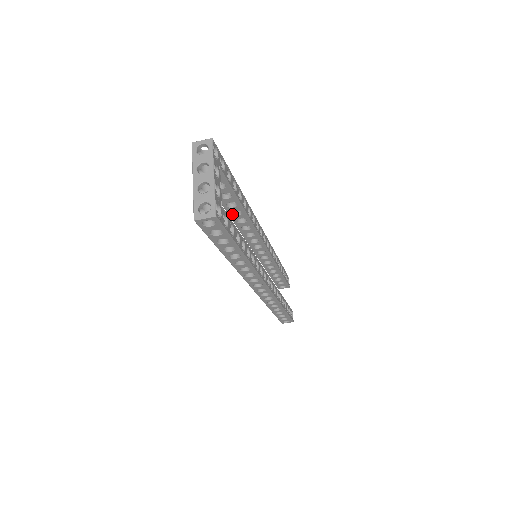
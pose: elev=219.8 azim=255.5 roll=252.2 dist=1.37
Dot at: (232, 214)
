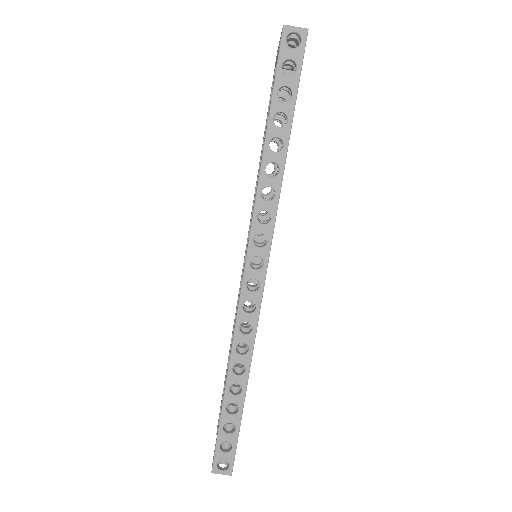
Dot at: occluded
